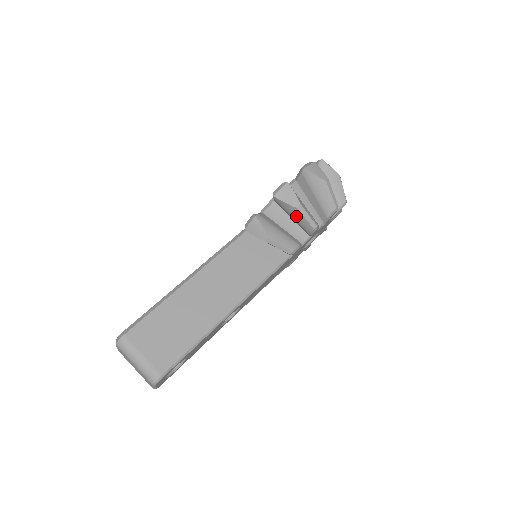
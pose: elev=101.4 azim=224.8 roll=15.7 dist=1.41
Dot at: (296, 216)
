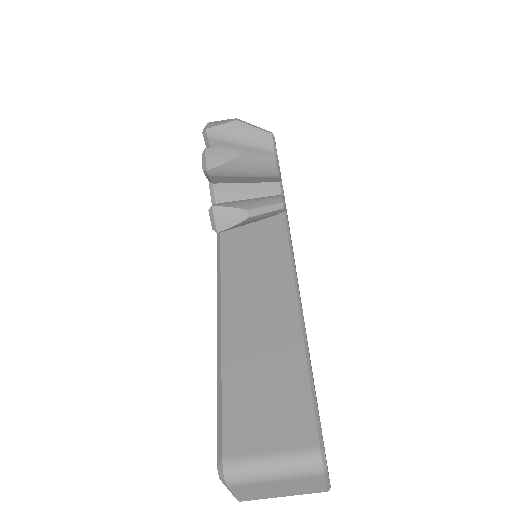
Dot at: (247, 168)
